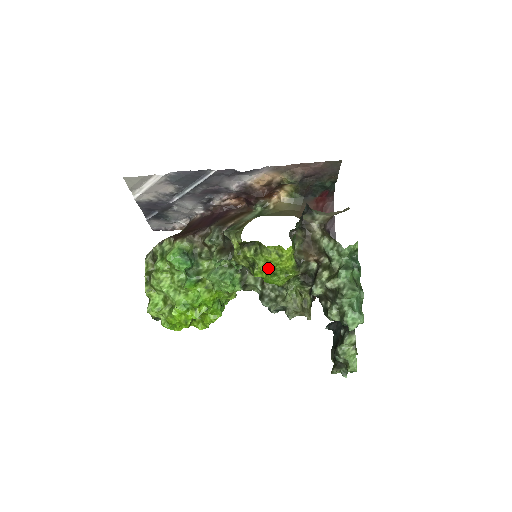
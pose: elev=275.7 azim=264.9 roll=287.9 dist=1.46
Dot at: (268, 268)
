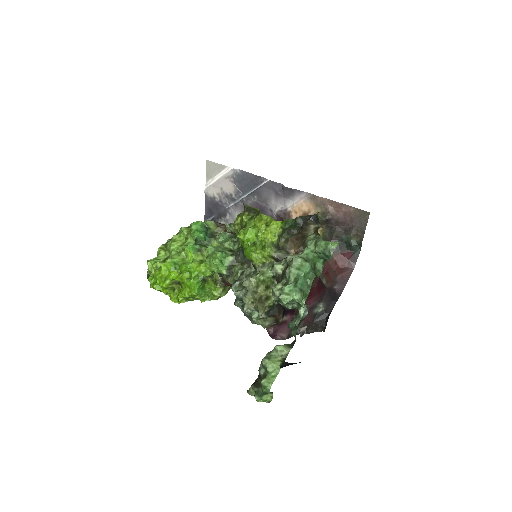
Dot at: (252, 232)
